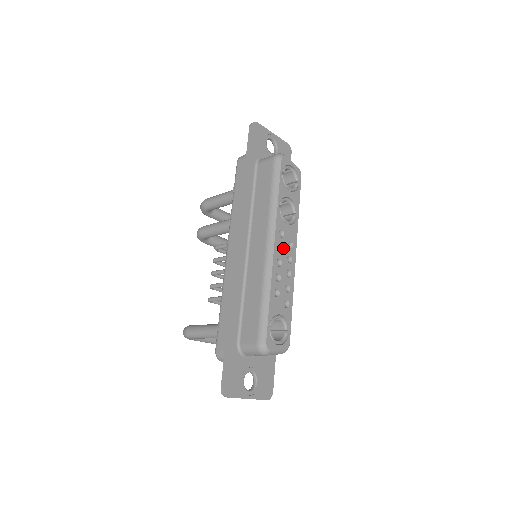
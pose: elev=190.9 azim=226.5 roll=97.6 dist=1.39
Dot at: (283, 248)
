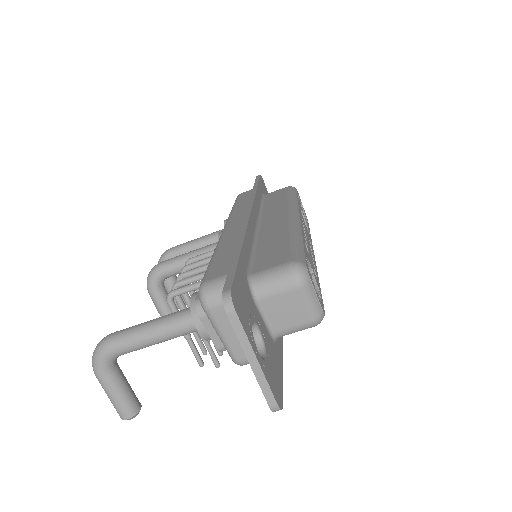
Dot at: (305, 232)
